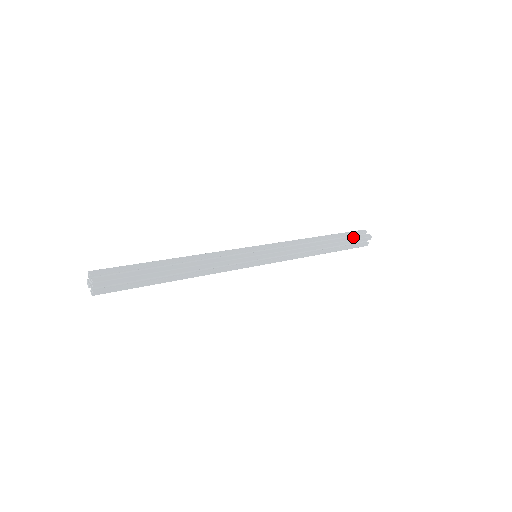
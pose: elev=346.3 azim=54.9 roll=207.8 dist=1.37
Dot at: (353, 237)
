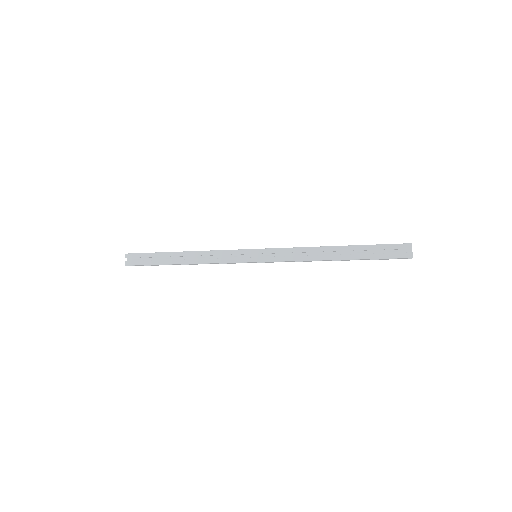
Dot at: (381, 244)
